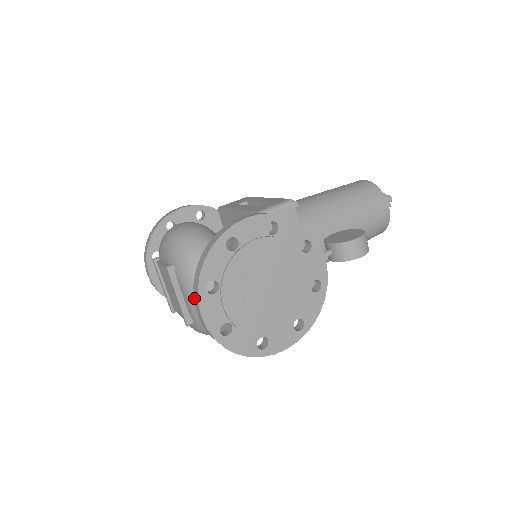
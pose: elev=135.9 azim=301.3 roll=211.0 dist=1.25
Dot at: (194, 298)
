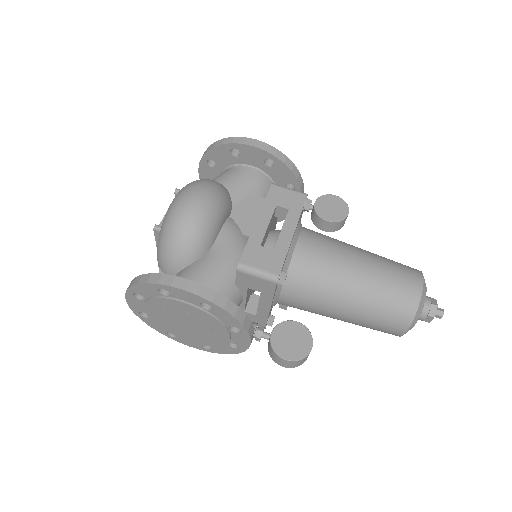
Dot at: occluded
